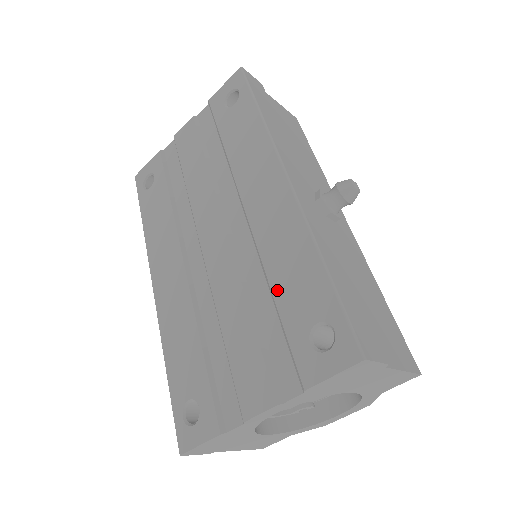
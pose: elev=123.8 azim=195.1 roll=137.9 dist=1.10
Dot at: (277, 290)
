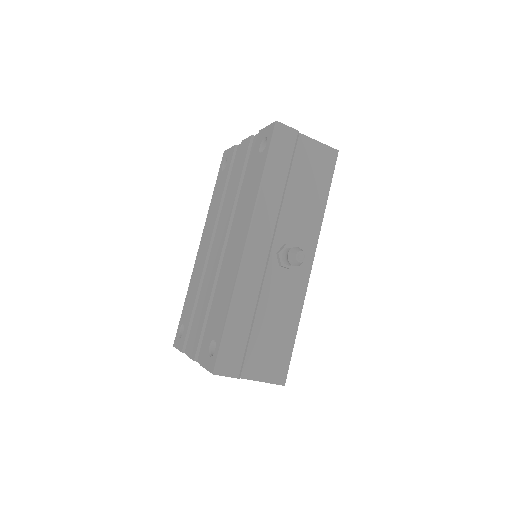
Dot at: (216, 306)
